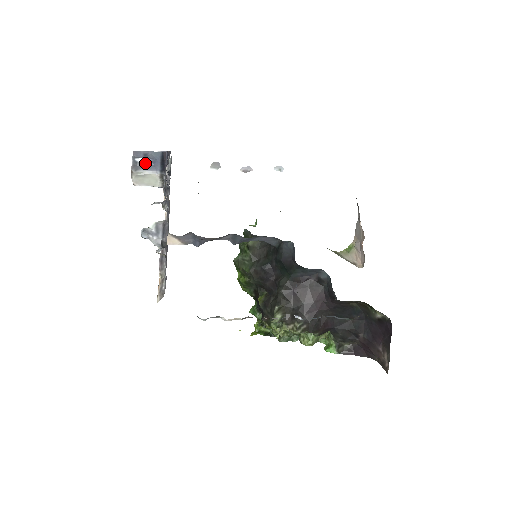
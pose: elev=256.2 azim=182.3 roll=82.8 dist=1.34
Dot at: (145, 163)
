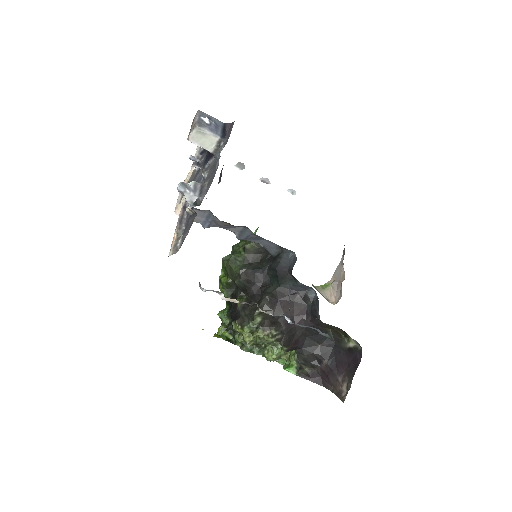
Dot at: (209, 124)
